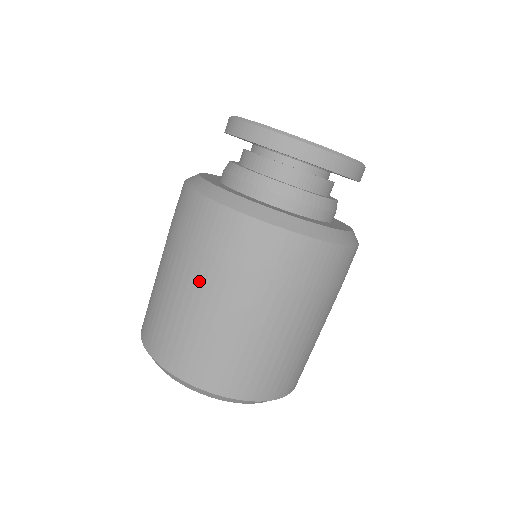
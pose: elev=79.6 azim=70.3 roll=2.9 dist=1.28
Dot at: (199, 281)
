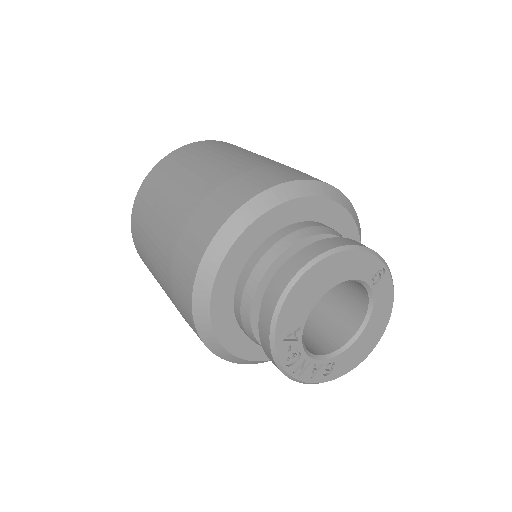
Dot at: (164, 286)
